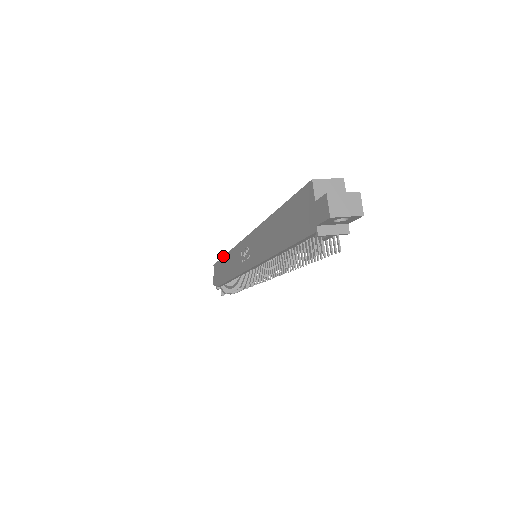
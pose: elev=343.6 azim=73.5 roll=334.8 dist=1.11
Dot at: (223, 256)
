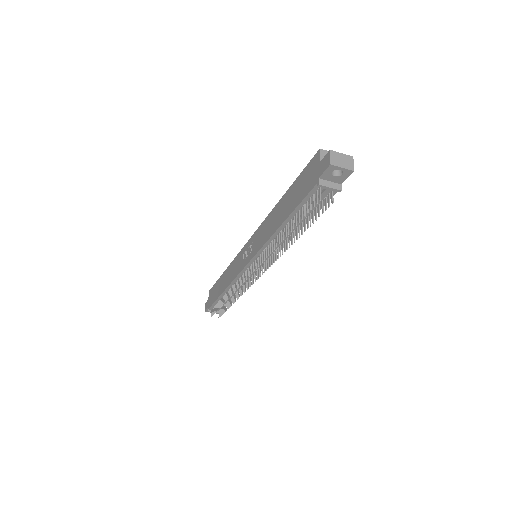
Dot at: occluded
